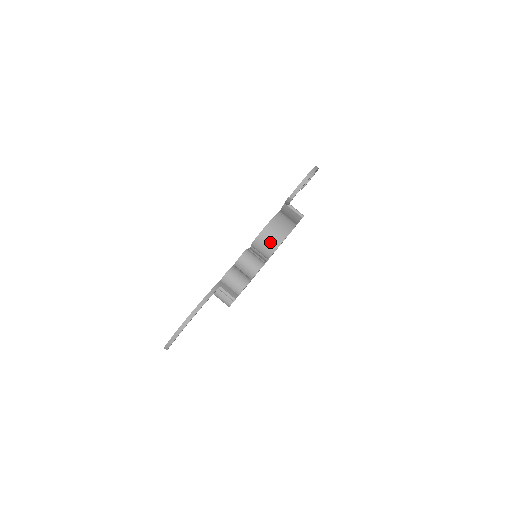
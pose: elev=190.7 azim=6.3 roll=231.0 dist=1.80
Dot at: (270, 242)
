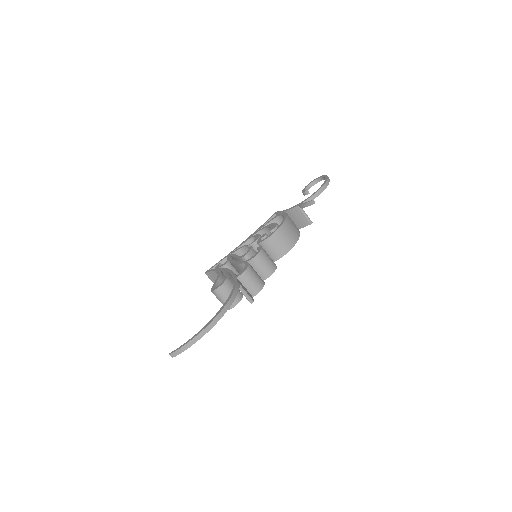
Dot at: (283, 243)
